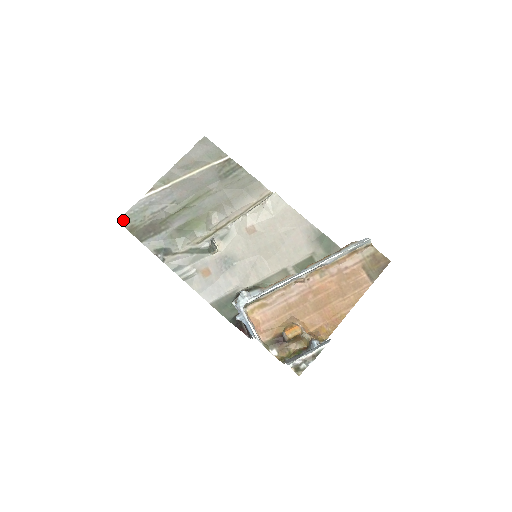
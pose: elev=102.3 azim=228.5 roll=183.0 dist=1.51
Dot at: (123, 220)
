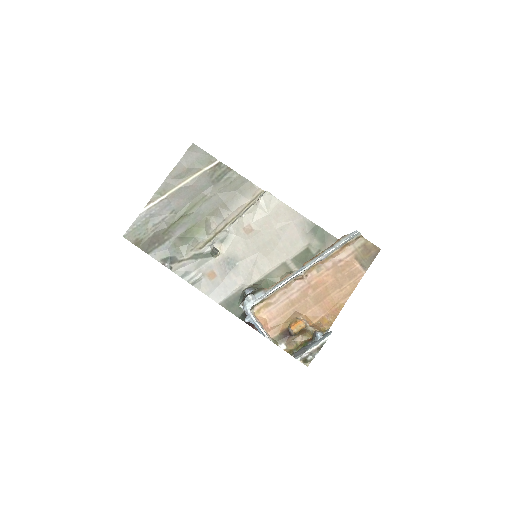
Dot at: (128, 235)
